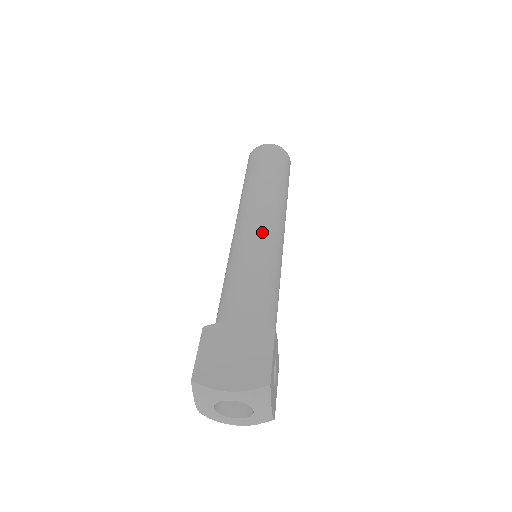
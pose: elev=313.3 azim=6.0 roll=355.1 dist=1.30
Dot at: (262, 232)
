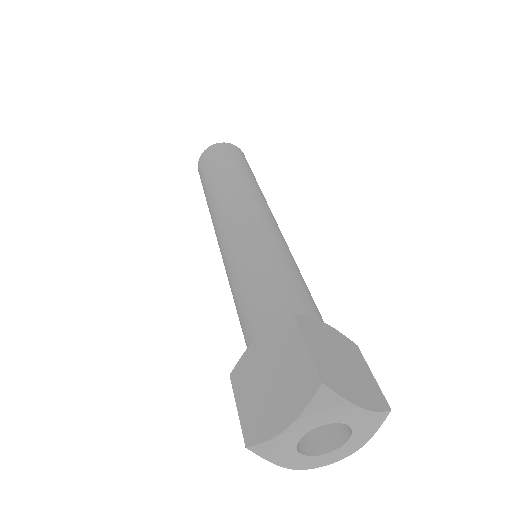
Dot at: occluded
